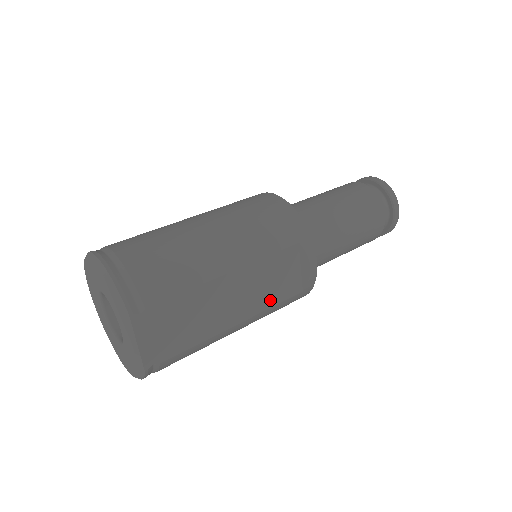
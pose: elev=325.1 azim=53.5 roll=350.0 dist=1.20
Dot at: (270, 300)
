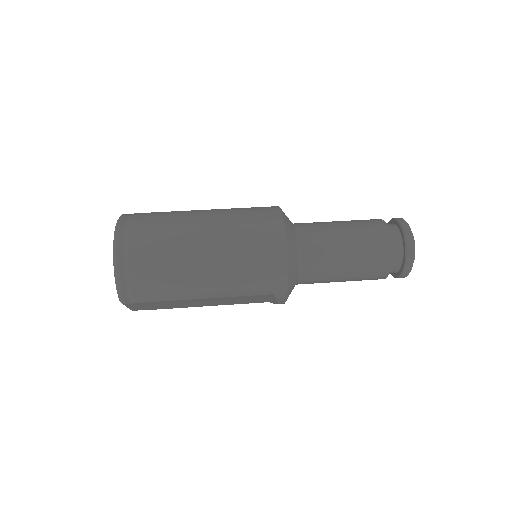
Dot at: (238, 303)
